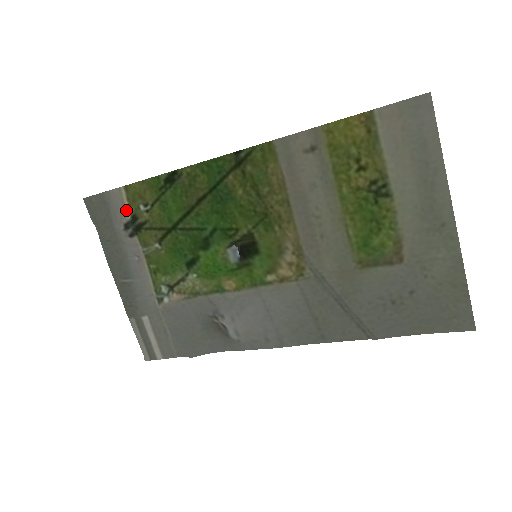
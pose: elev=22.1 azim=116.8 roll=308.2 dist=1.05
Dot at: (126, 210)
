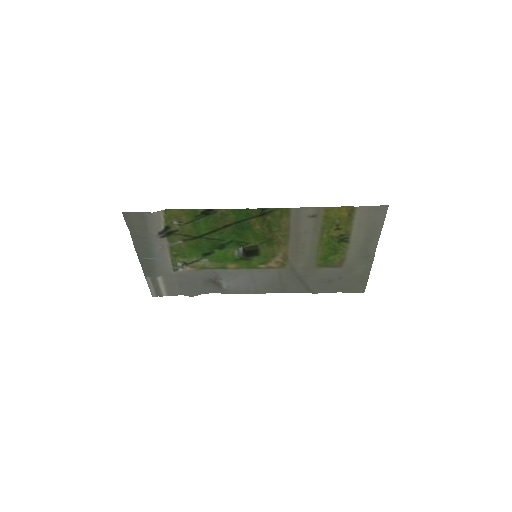
Dot at: (161, 223)
